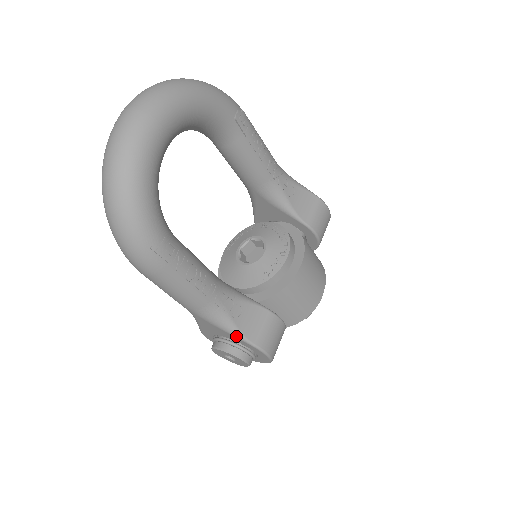
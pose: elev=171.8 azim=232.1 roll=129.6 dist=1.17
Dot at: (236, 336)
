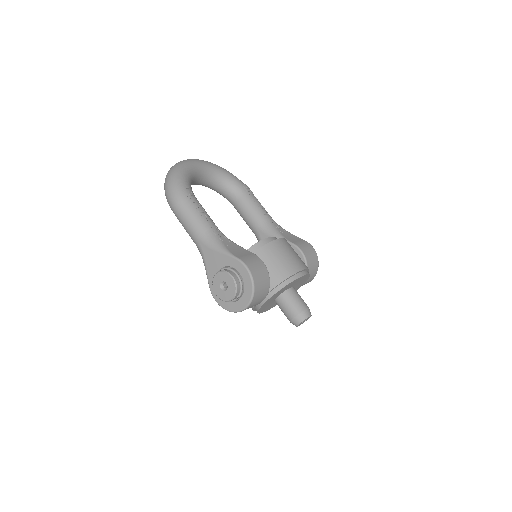
Dot at: (225, 253)
